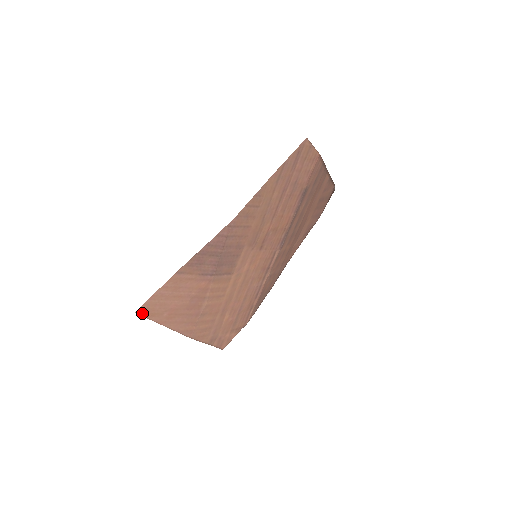
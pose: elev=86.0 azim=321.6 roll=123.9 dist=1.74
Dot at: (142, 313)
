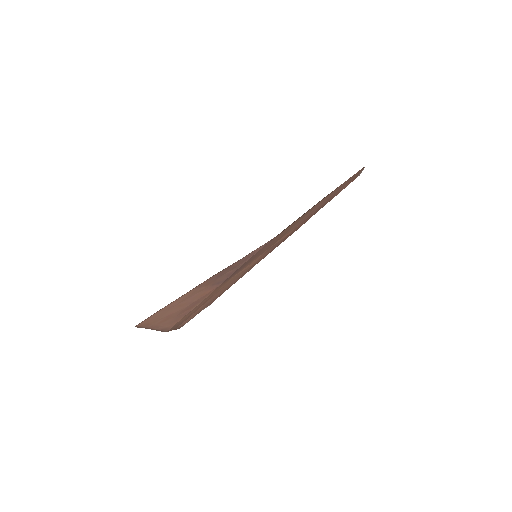
Dot at: (140, 325)
